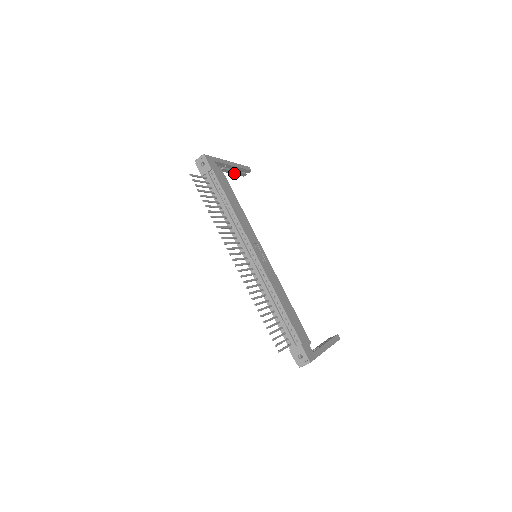
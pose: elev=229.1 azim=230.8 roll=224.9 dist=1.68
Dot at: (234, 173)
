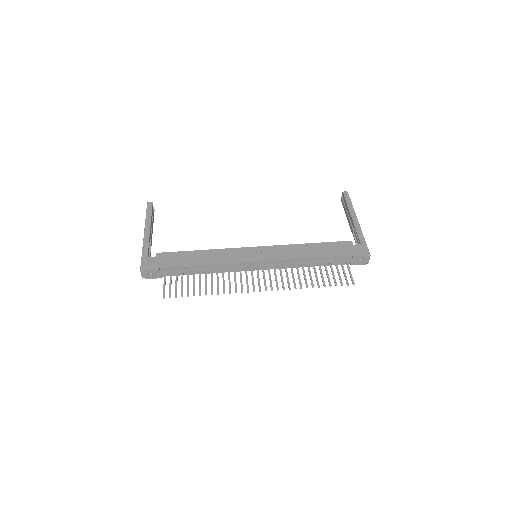
Dot at: (152, 225)
